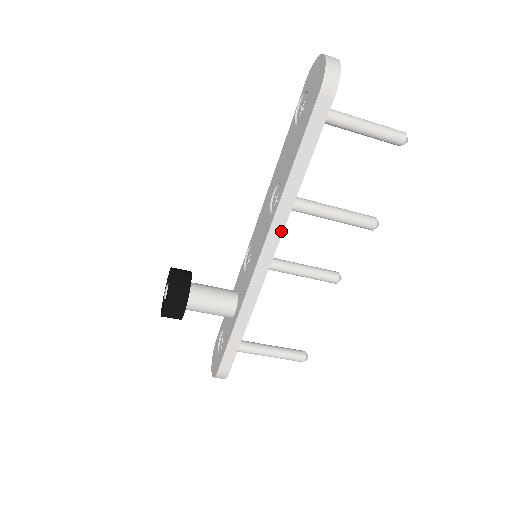
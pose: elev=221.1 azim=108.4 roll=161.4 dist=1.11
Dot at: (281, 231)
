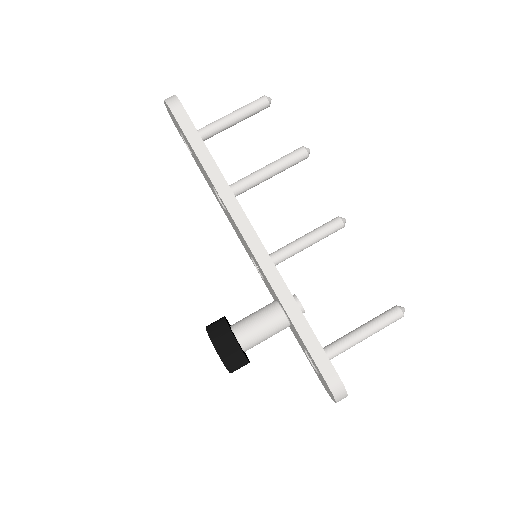
Dot at: (239, 208)
